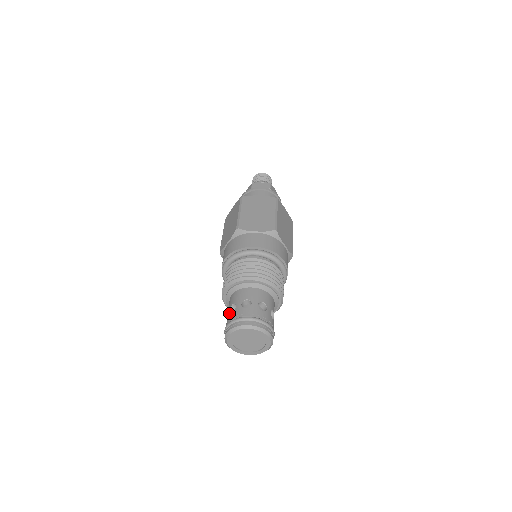
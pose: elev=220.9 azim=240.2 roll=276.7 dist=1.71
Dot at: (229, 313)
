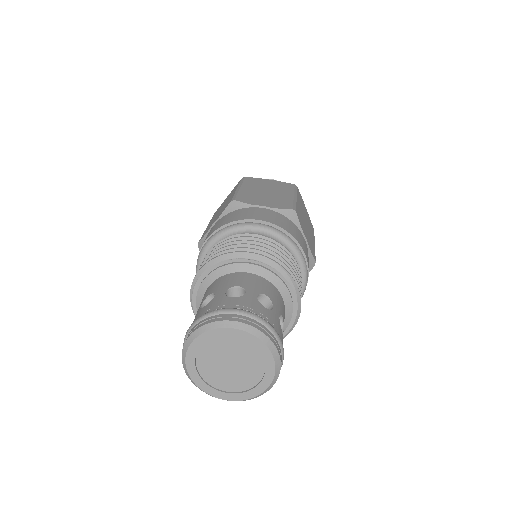
Dot at: (199, 309)
